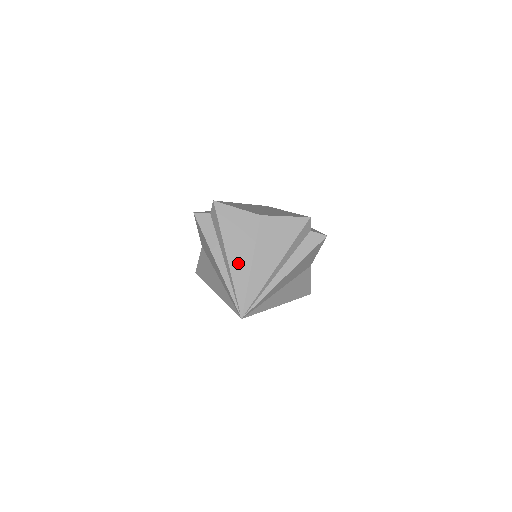
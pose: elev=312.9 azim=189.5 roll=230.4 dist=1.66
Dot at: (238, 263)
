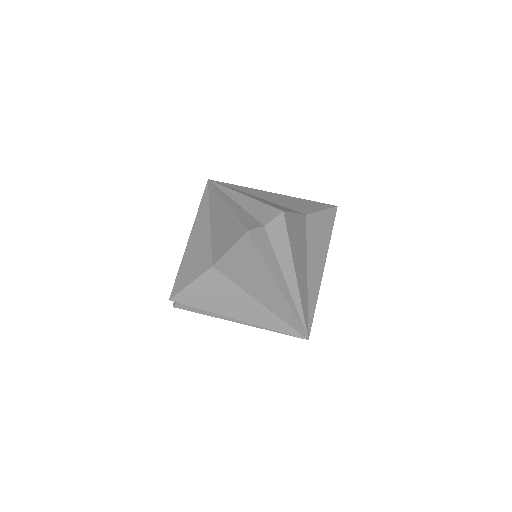
Dot at: (302, 281)
